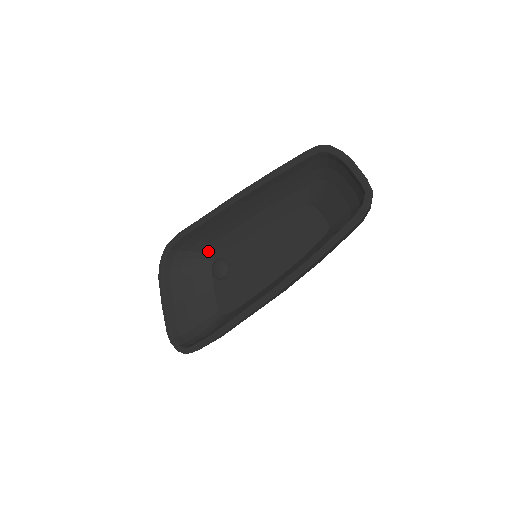
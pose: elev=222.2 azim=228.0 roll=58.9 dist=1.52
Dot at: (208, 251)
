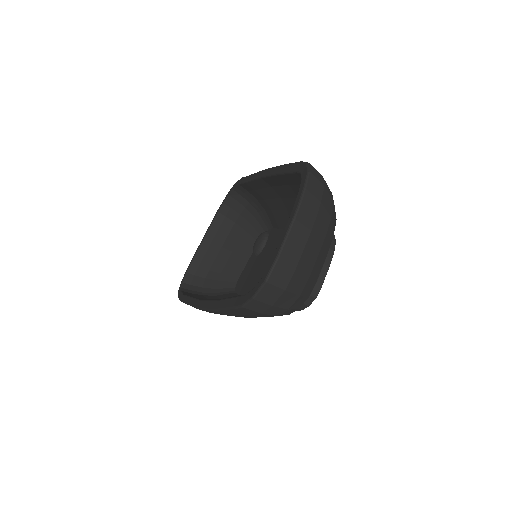
Dot at: (264, 217)
